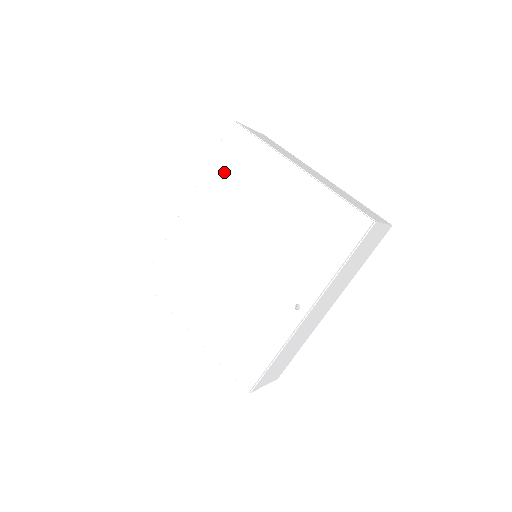
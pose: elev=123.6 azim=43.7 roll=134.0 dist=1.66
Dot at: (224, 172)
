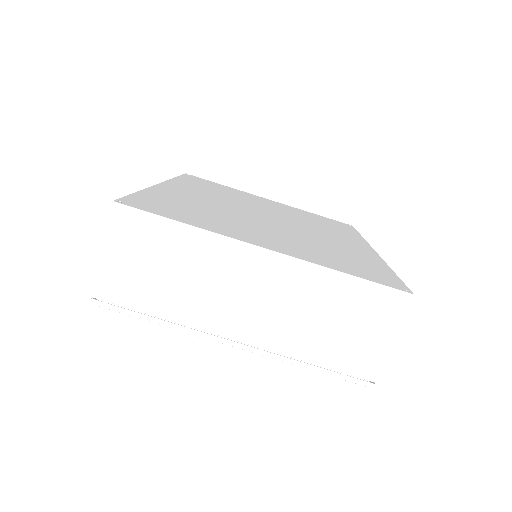
Dot at: occluded
